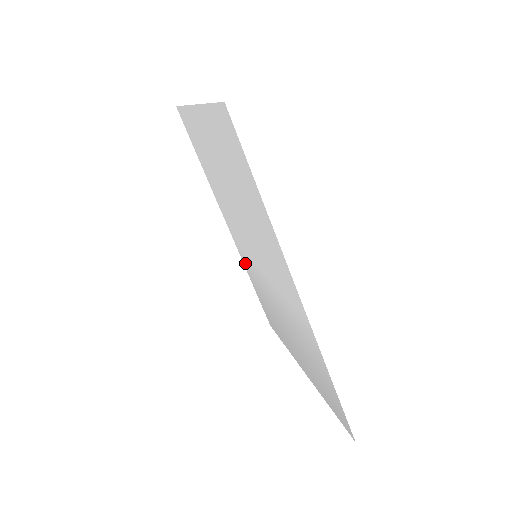
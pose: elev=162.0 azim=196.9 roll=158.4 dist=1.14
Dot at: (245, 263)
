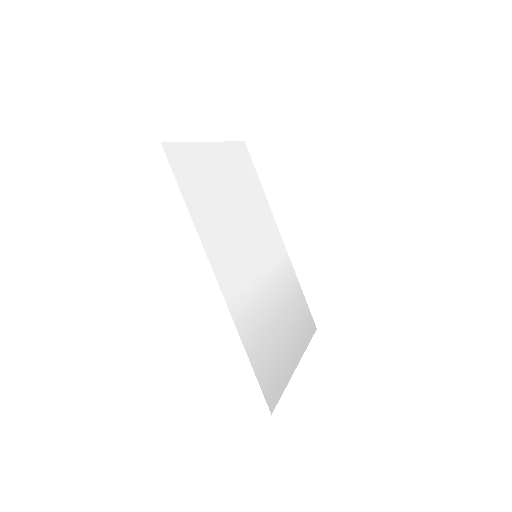
Dot at: (289, 268)
